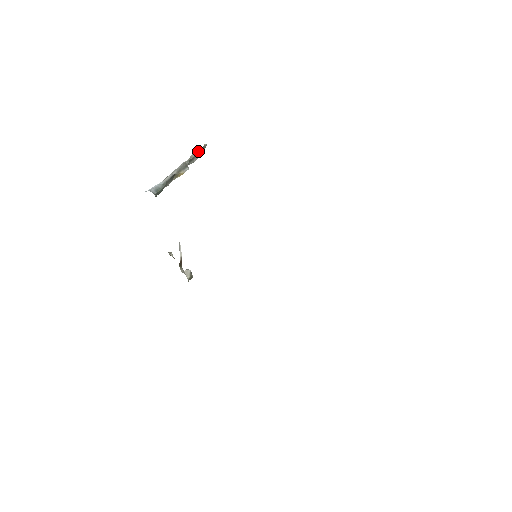
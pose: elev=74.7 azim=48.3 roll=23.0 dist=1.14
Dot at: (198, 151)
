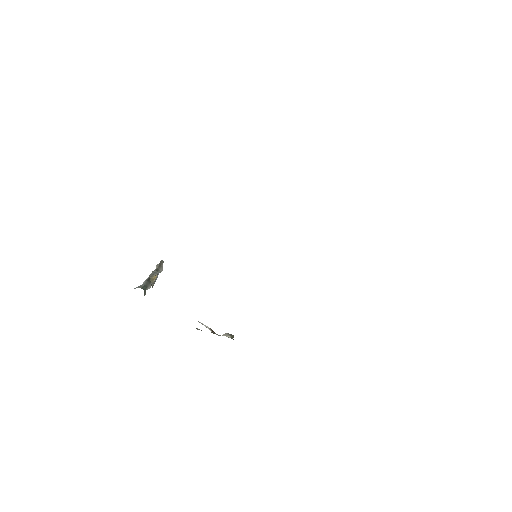
Dot at: (158, 265)
